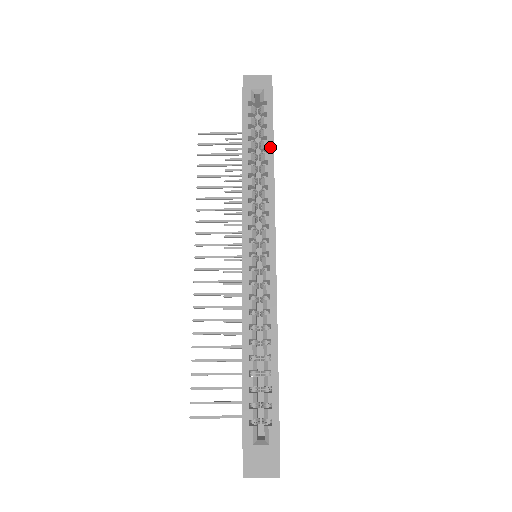
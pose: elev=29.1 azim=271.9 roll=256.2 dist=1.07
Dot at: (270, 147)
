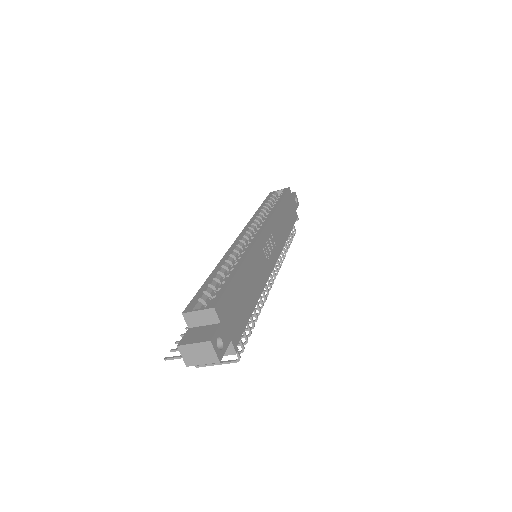
Dot at: (278, 202)
